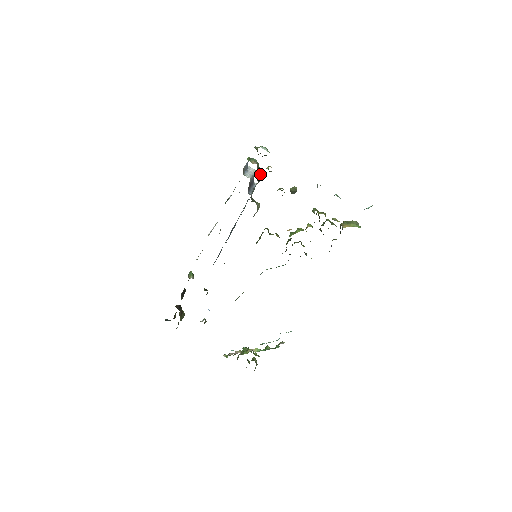
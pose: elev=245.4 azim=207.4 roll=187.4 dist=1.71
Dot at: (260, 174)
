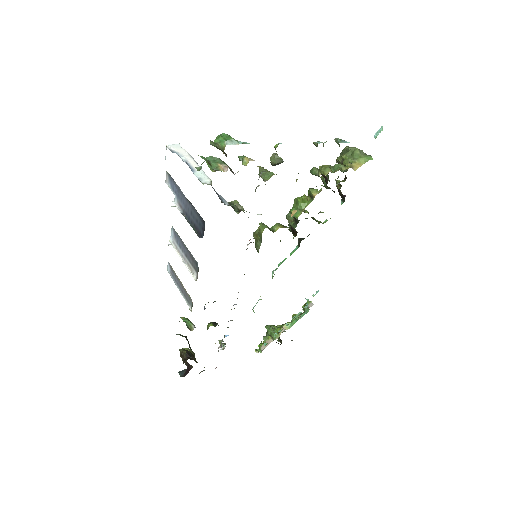
Dot at: occluded
